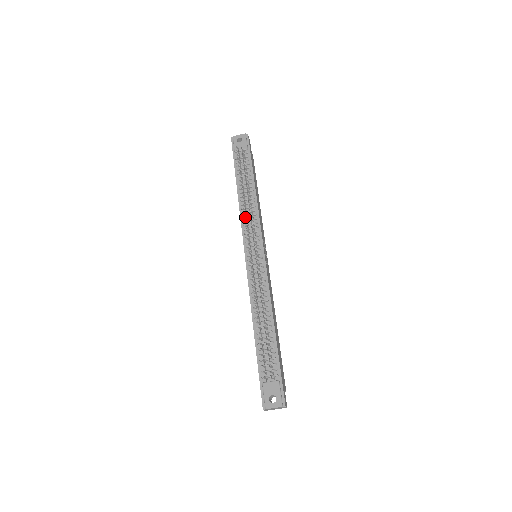
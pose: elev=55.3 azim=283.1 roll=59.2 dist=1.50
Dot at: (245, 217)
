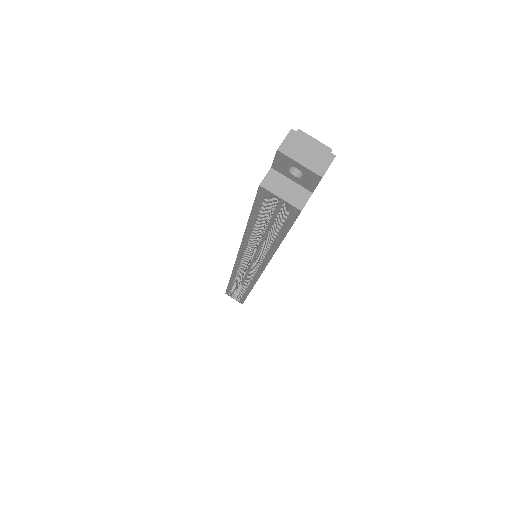
Dot at: occluded
